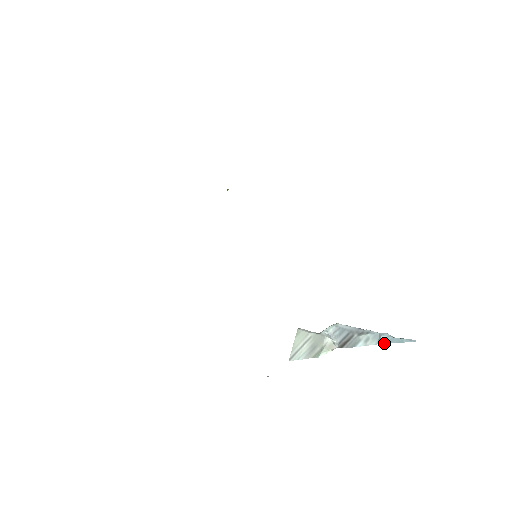
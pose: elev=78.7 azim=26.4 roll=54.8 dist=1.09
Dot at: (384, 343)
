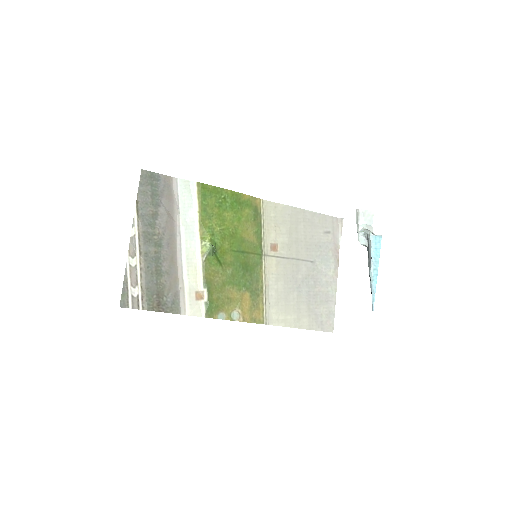
Dot at: (370, 287)
